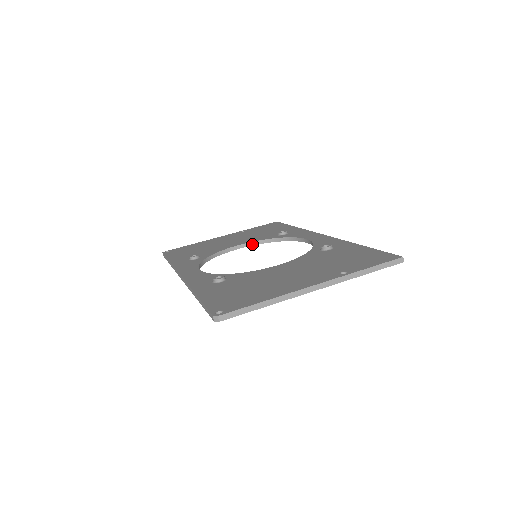
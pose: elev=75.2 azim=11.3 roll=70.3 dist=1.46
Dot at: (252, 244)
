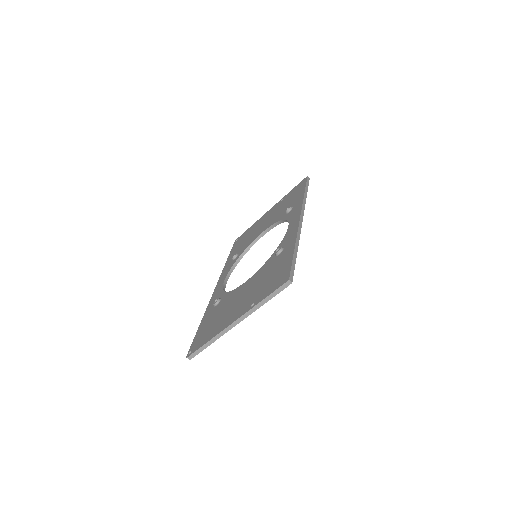
Dot at: (271, 228)
